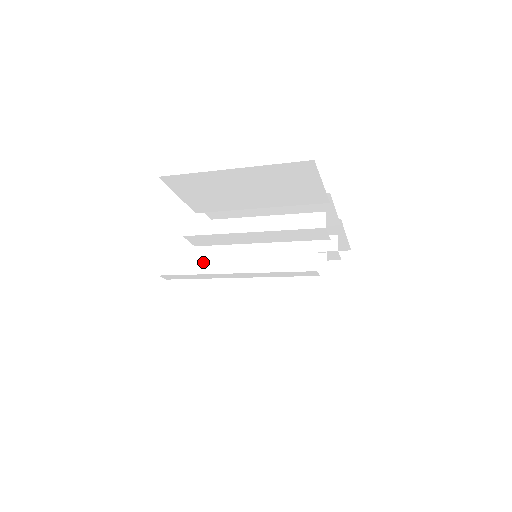
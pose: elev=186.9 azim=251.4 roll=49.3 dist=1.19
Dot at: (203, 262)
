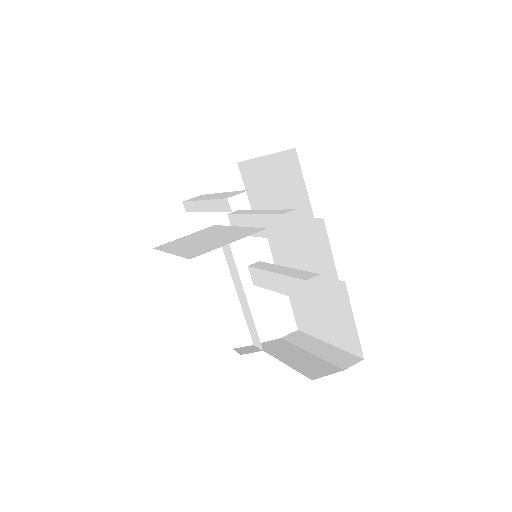
Dot at: (202, 197)
